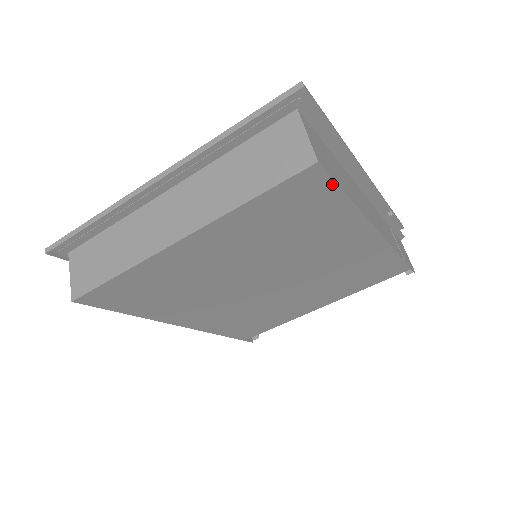
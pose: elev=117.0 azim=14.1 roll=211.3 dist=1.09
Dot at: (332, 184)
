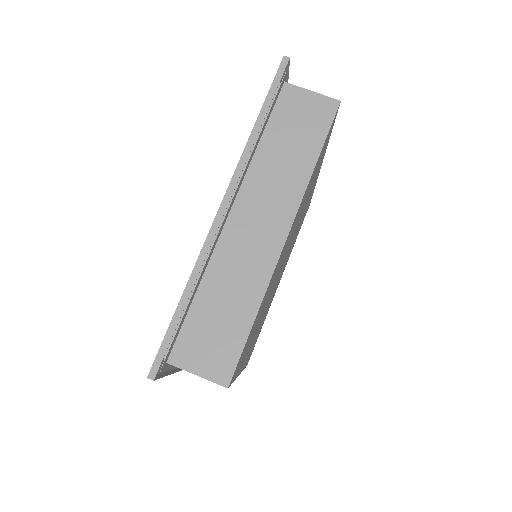
Dot at: occluded
